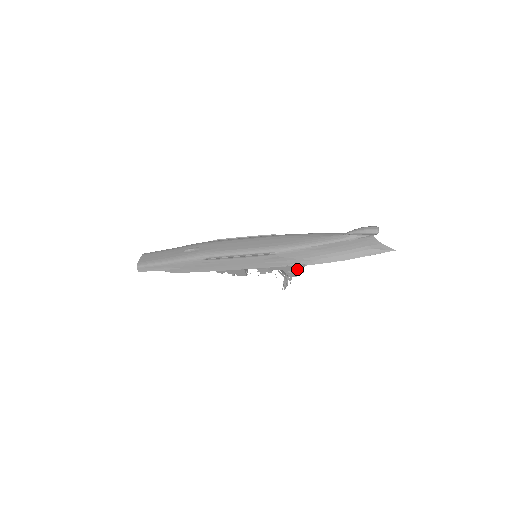
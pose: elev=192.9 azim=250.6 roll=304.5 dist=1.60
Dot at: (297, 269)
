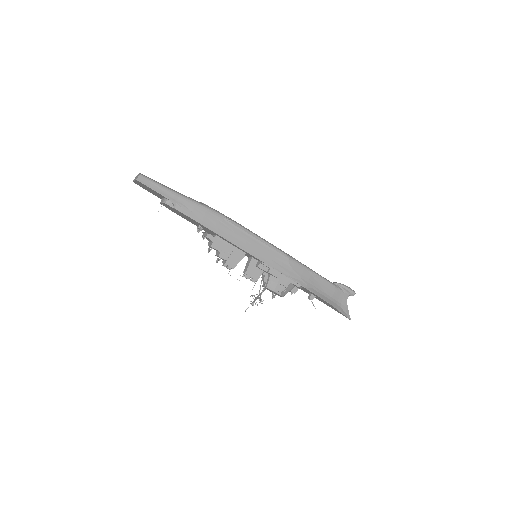
Dot at: (287, 288)
